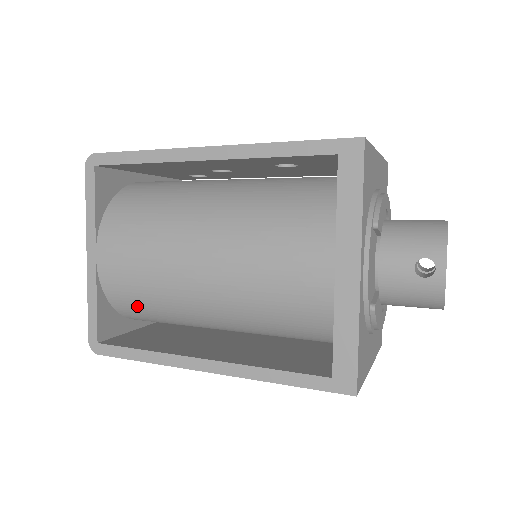
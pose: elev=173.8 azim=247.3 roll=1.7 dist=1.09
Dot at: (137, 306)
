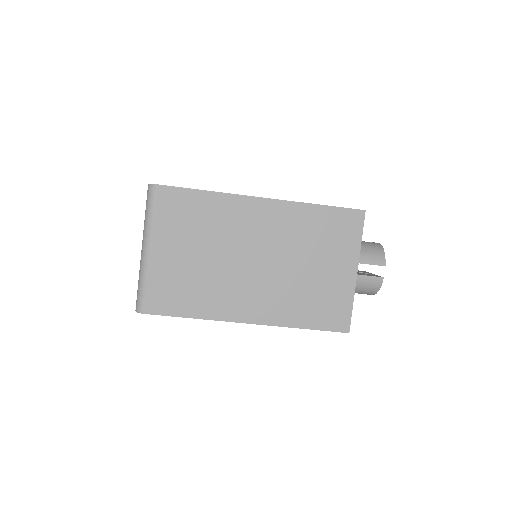
Dot at: occluded
